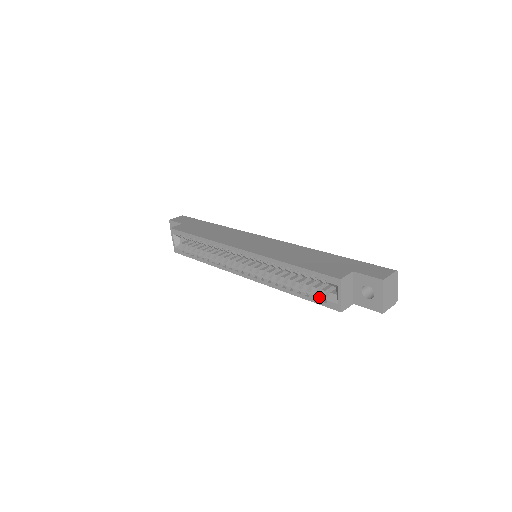
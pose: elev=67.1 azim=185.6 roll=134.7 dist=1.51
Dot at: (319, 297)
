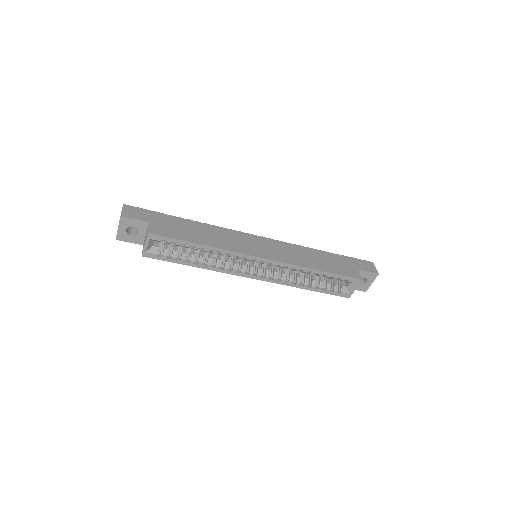
Dot at: (335, 290)
